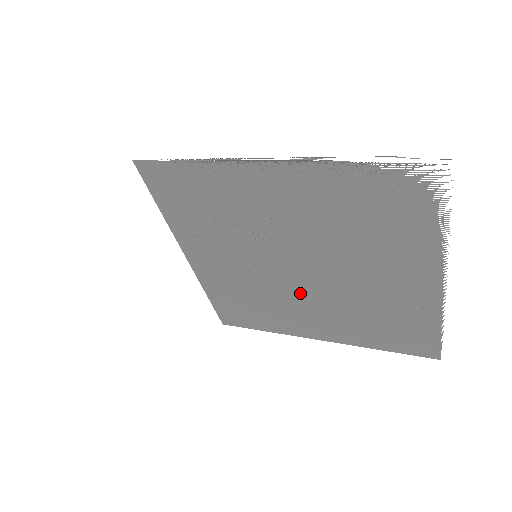
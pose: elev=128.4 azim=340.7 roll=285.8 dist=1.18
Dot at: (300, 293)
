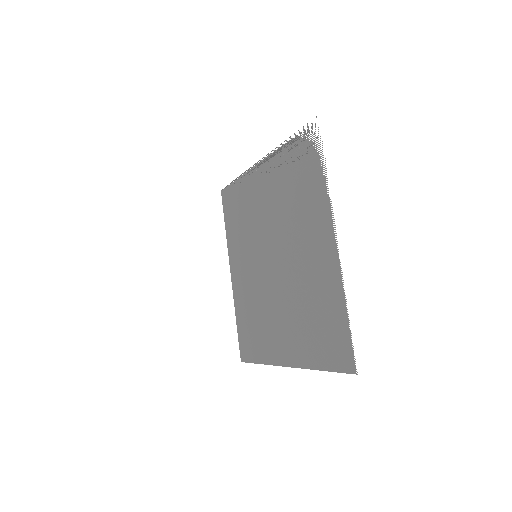
Dot at: (274, 294)
